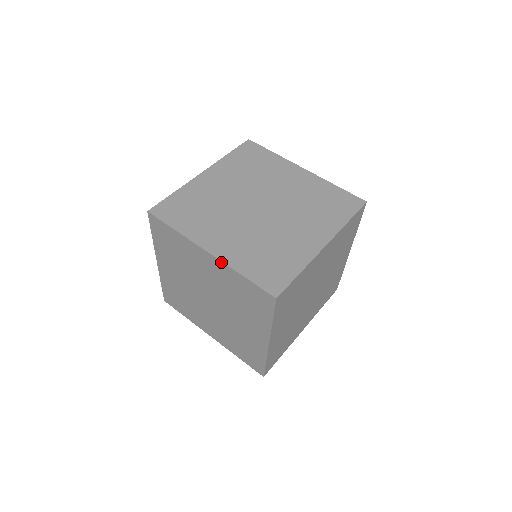
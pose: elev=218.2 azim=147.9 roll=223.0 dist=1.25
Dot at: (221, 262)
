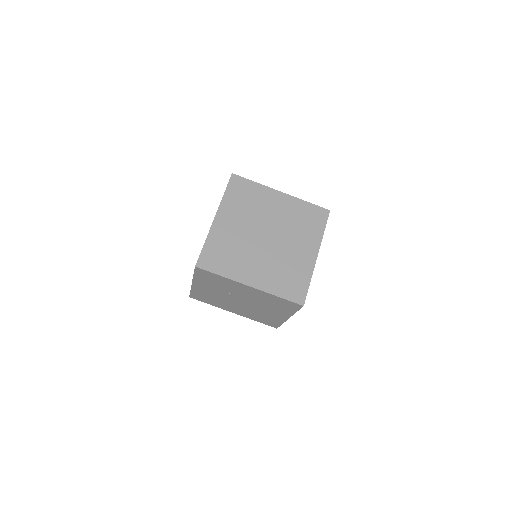
Dot at: (292, 196)
